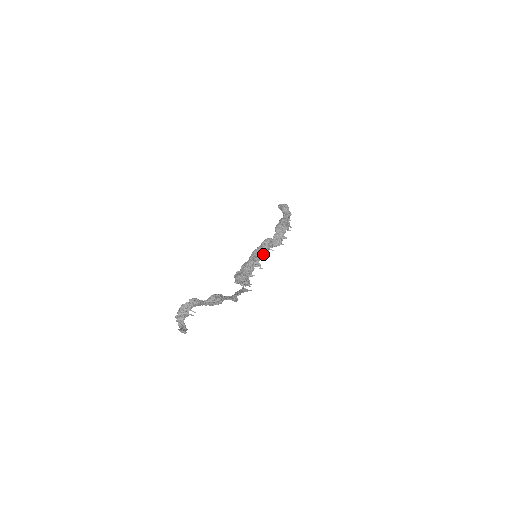
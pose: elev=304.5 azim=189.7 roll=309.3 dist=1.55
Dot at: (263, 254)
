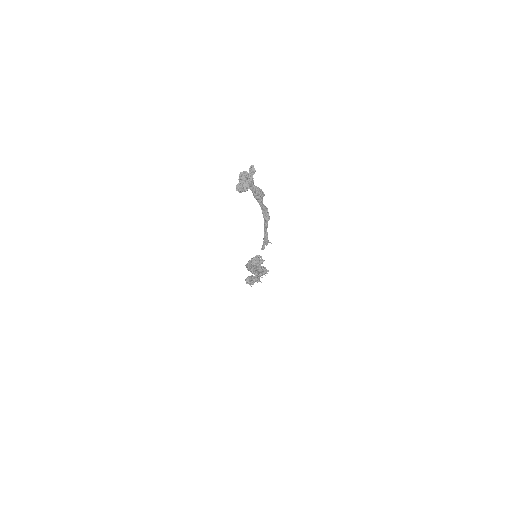
Dot at: occluded
